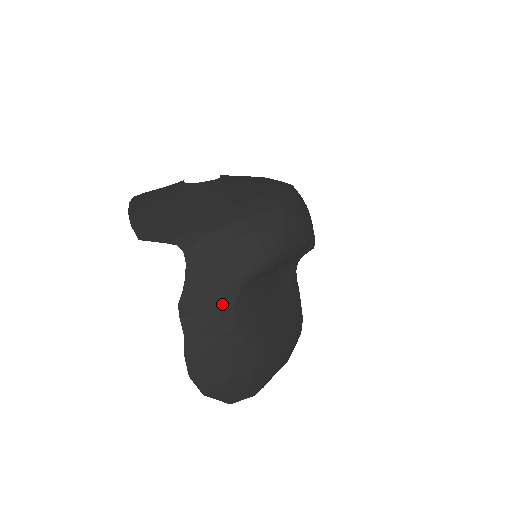
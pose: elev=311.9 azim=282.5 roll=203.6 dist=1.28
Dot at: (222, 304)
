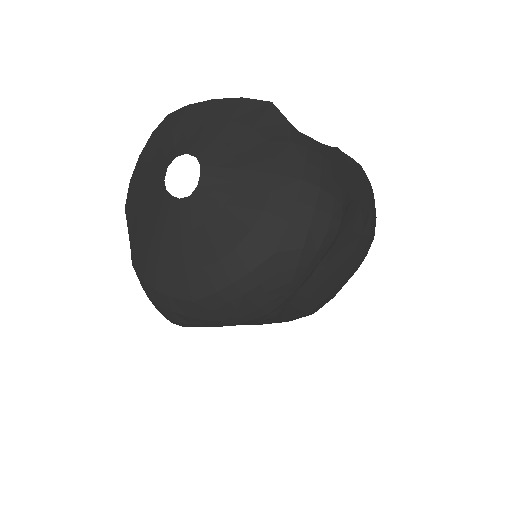
Dot at: occluded
